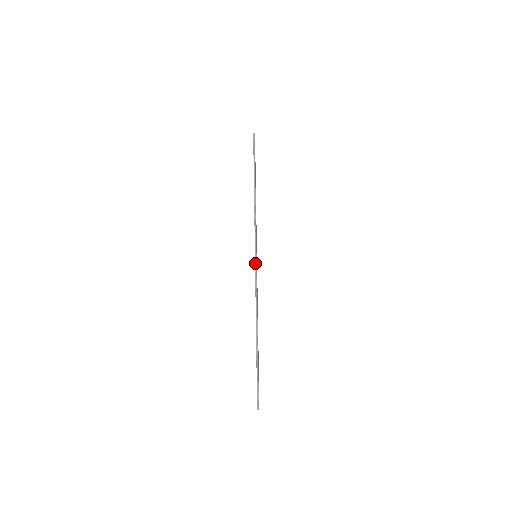
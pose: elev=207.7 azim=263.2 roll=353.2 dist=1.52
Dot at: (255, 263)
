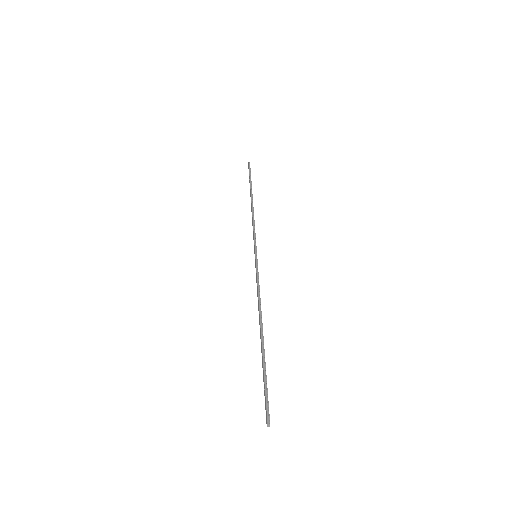
Dot at: (256, 261)
